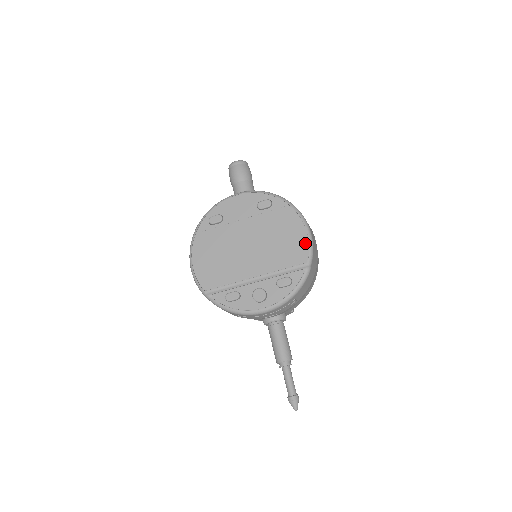
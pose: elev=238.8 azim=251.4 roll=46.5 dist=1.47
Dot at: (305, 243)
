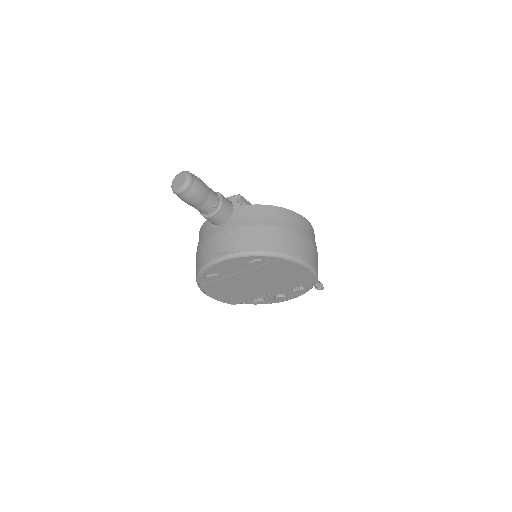
Dot at: (308, 274)
